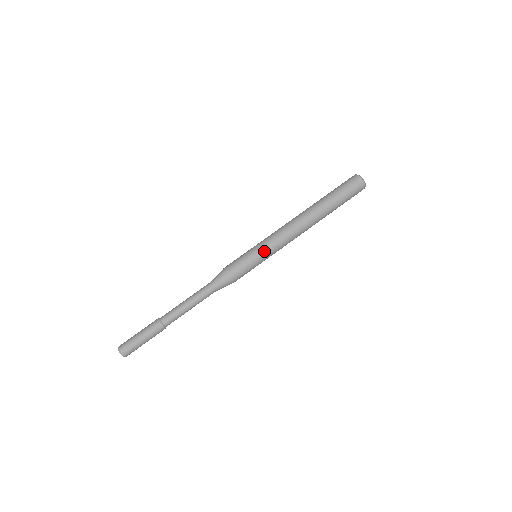
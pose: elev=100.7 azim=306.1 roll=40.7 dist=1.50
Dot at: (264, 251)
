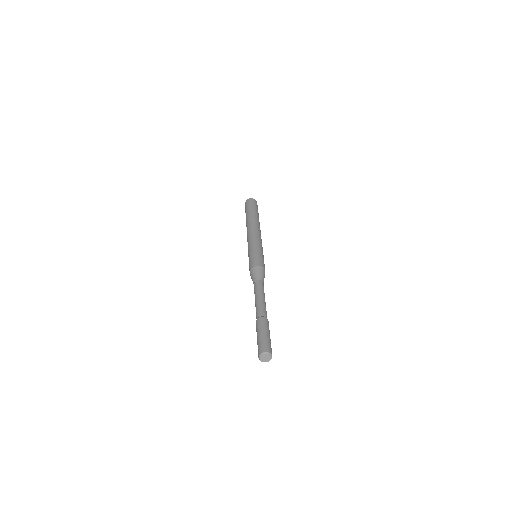
Dot at: (259, 246)
